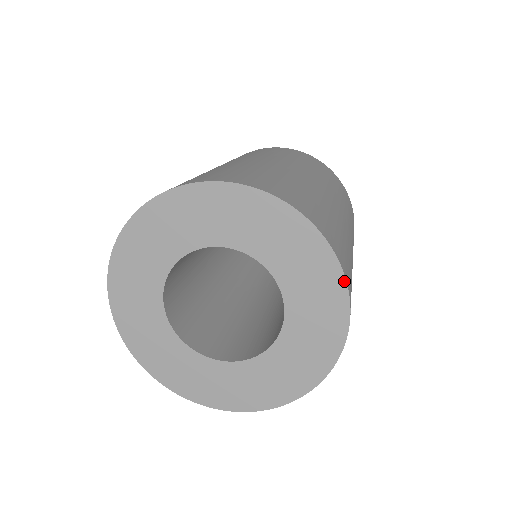
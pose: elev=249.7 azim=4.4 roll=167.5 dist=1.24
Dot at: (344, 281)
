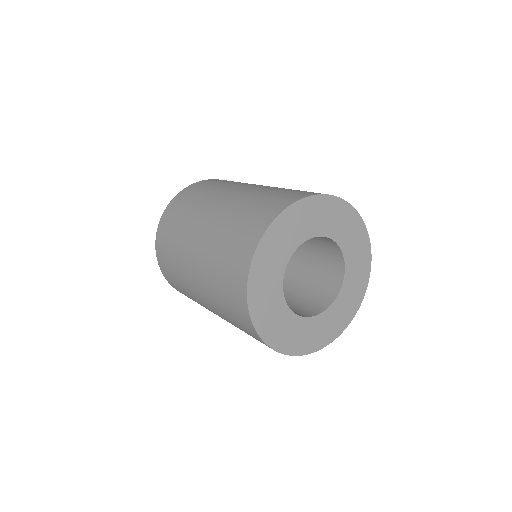
Dot at: (351, 206)
